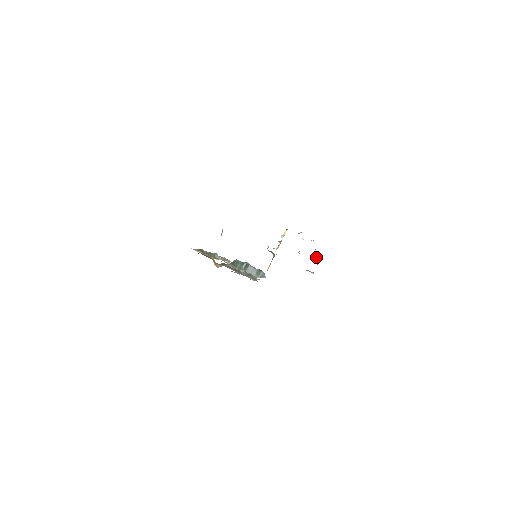
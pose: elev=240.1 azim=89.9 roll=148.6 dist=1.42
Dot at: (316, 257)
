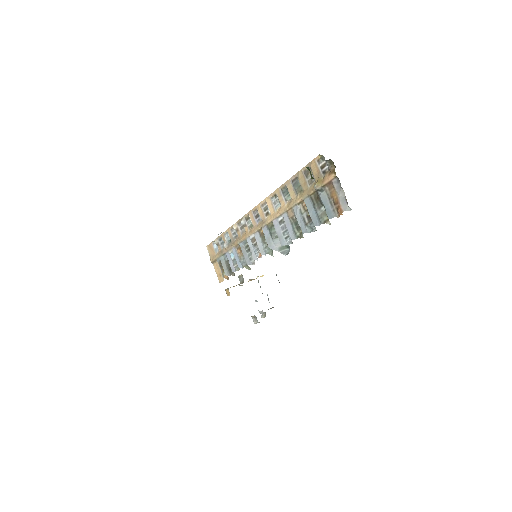
Dot at: (265, 315)
